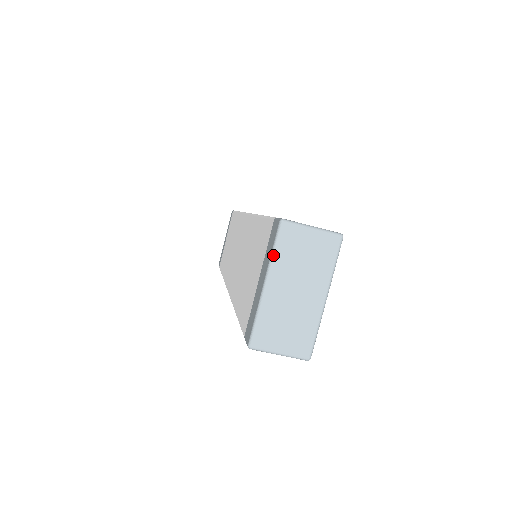
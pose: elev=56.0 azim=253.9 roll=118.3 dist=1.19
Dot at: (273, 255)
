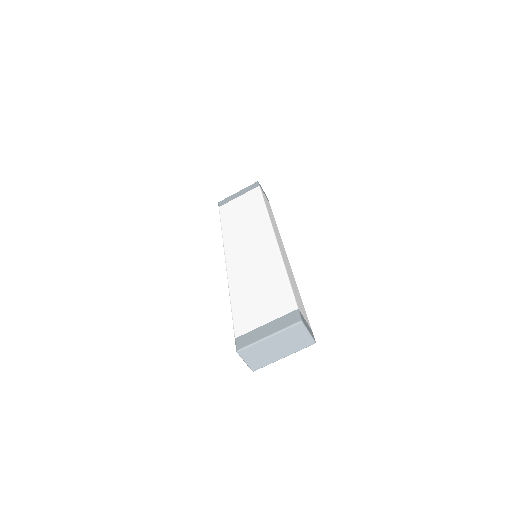
Dot at: (284, 330)
